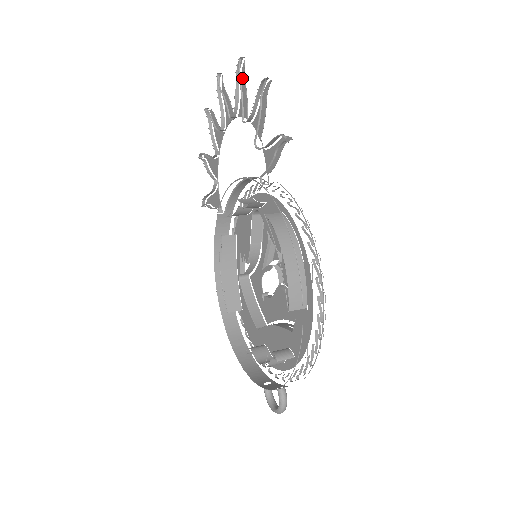
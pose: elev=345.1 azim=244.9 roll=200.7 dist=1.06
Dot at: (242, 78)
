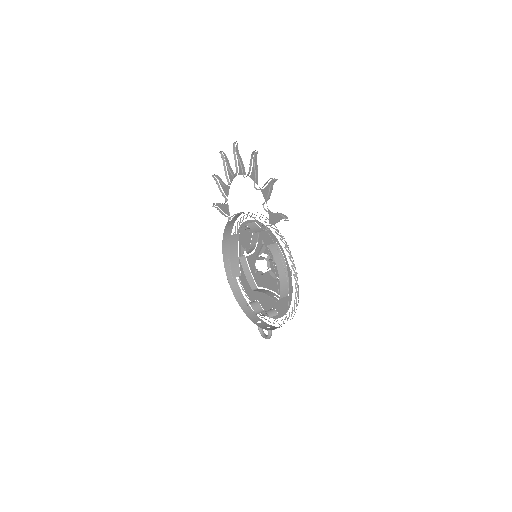
Dot at: (255, 159)
